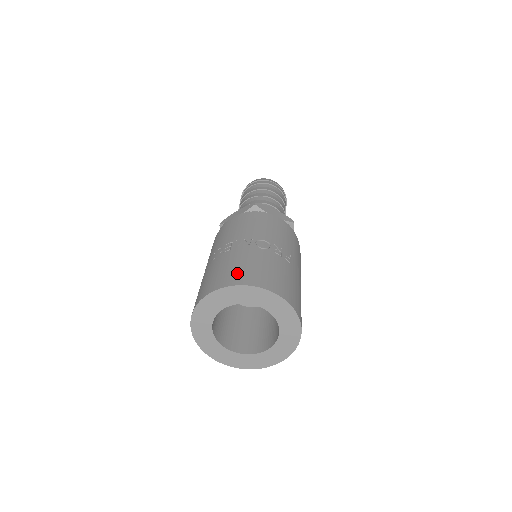
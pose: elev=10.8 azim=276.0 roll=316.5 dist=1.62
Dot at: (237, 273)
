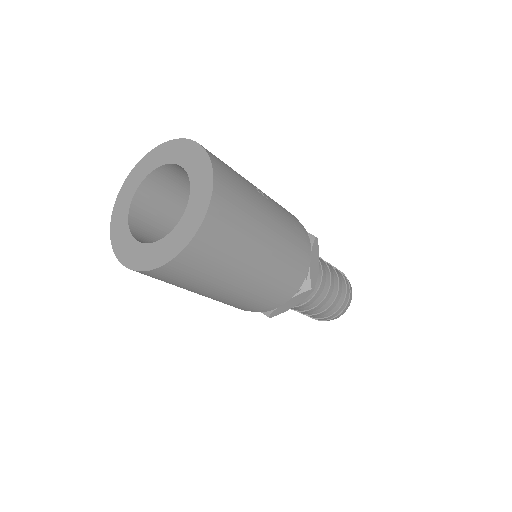
Dot at: occluded
